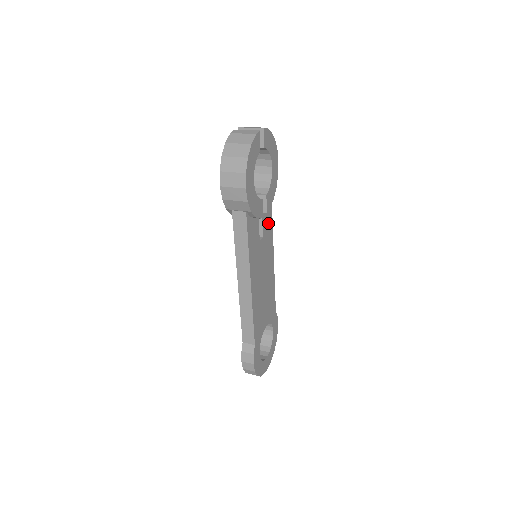
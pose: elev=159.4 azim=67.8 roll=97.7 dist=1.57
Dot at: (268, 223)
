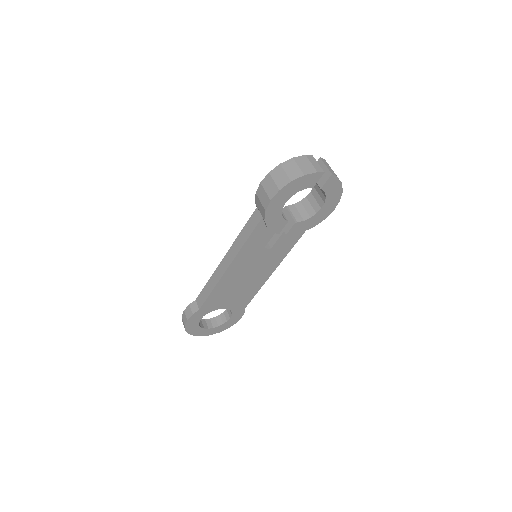
Dot at: (286, 244)
